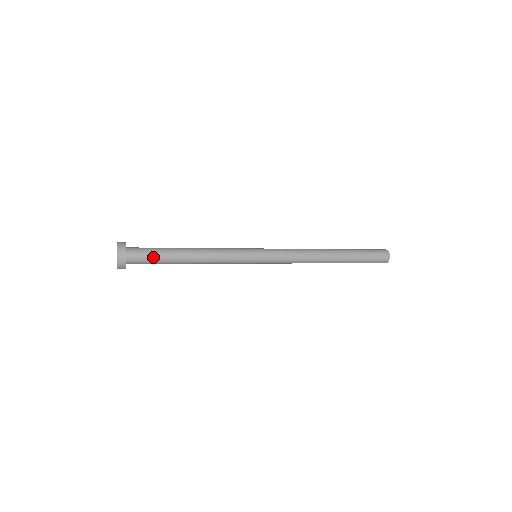
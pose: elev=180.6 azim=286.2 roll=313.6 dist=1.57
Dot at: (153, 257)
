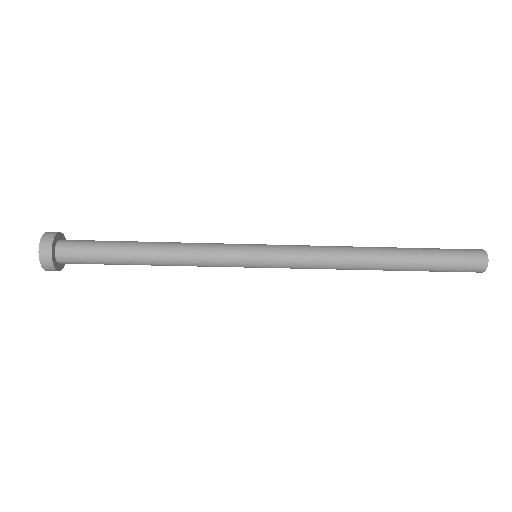
Dot at: (94, 251)
